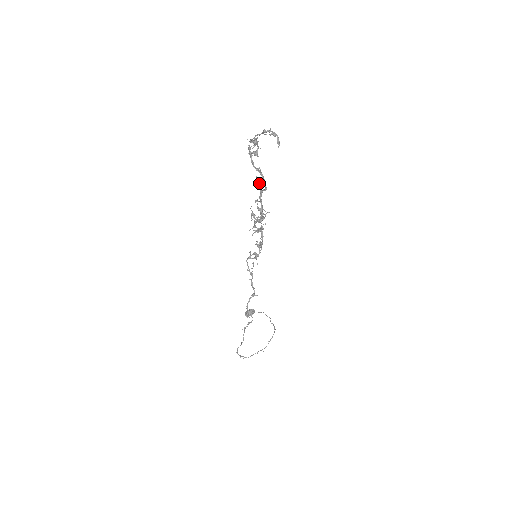
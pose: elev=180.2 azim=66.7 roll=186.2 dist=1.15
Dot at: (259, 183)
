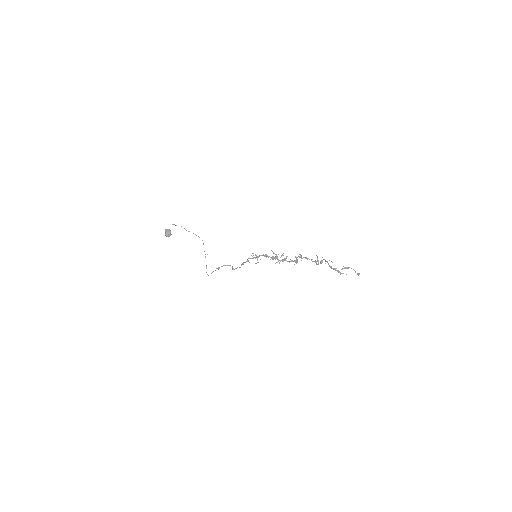
Dot at: (300, 256)
